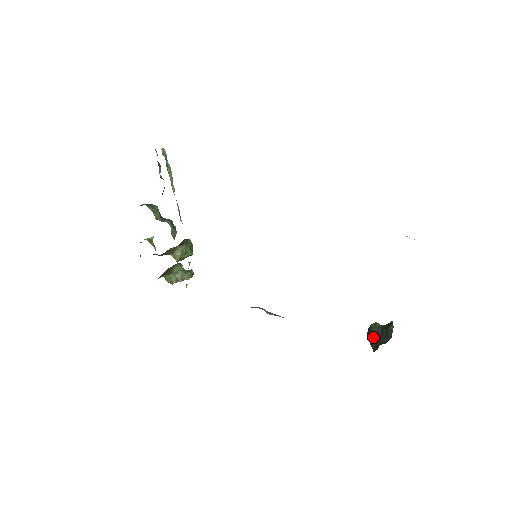
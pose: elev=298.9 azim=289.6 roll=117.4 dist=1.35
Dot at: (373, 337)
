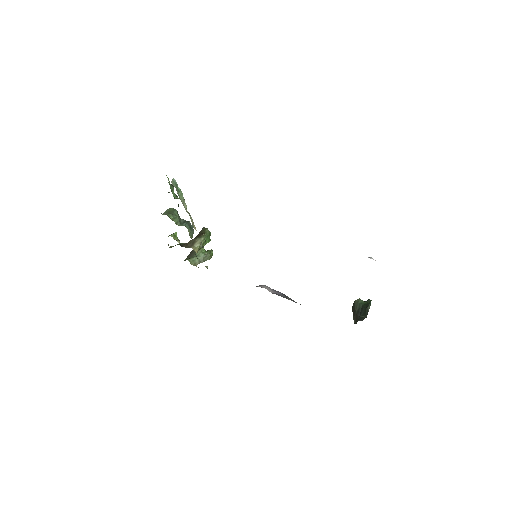
Dot at: (355, 312)
